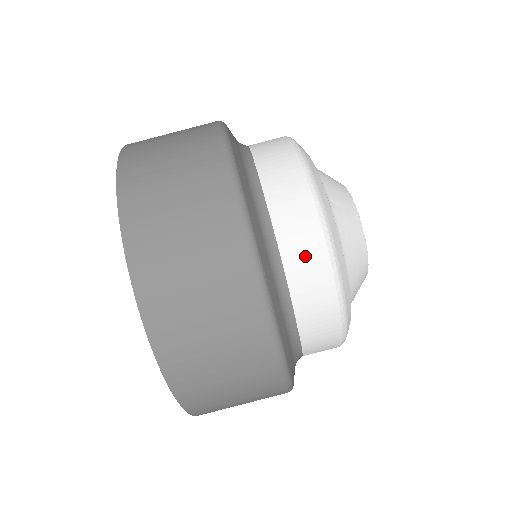
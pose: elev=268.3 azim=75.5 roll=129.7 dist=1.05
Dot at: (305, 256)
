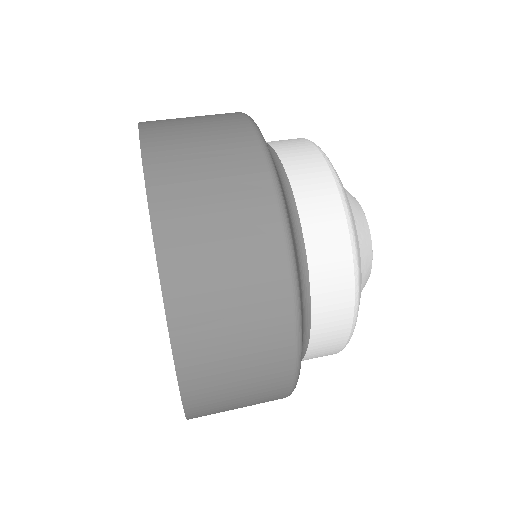
Dot at: (311, 178)
